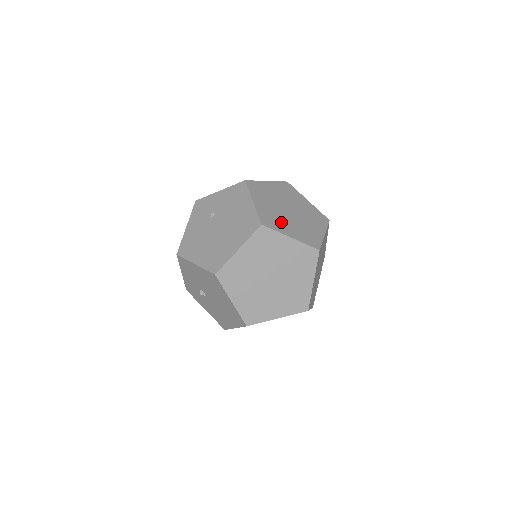
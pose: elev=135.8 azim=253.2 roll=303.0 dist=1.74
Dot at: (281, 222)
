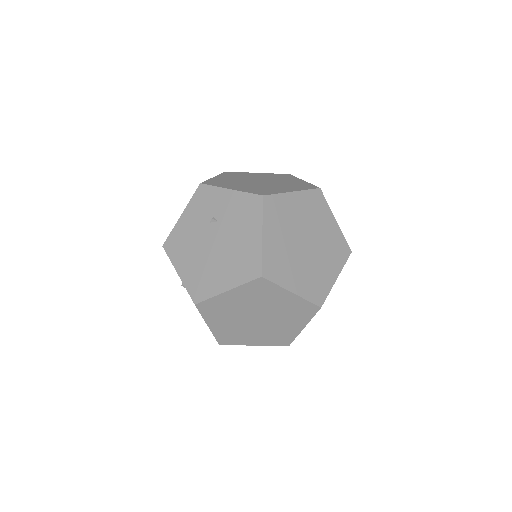
Dot at: (288, 267)
